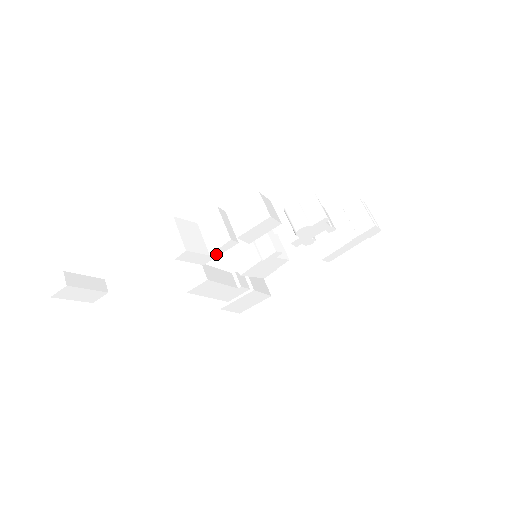
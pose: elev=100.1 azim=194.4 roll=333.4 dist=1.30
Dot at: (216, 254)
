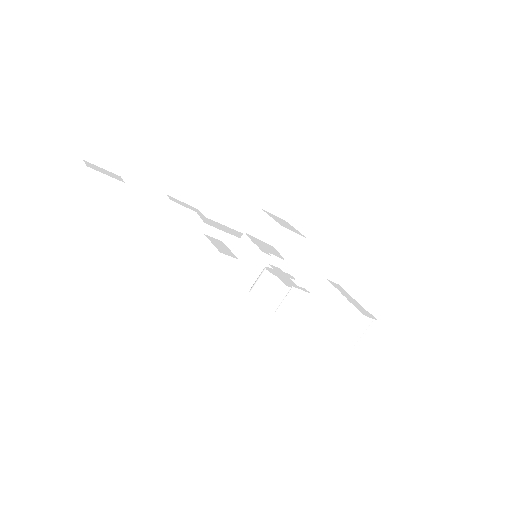
Dot at: occluded
